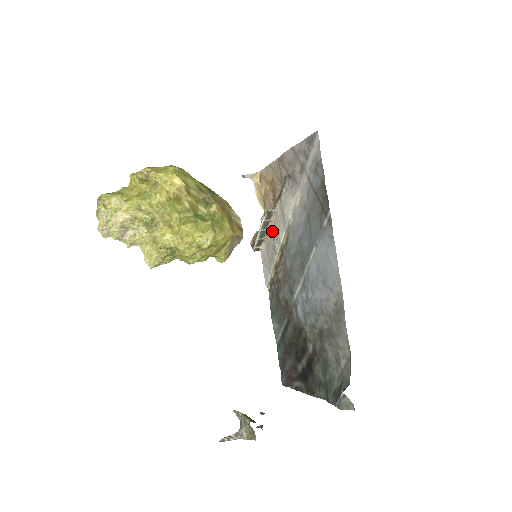
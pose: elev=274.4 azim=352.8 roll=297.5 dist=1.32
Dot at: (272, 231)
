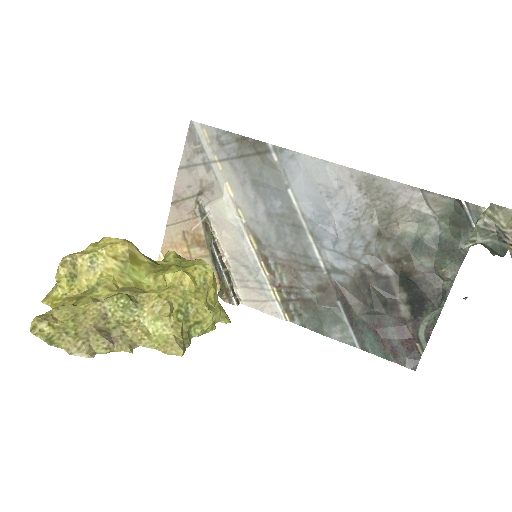
Dot at: (233, 262)
